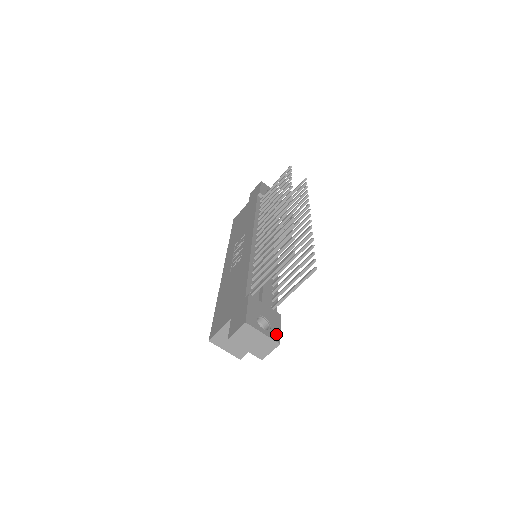
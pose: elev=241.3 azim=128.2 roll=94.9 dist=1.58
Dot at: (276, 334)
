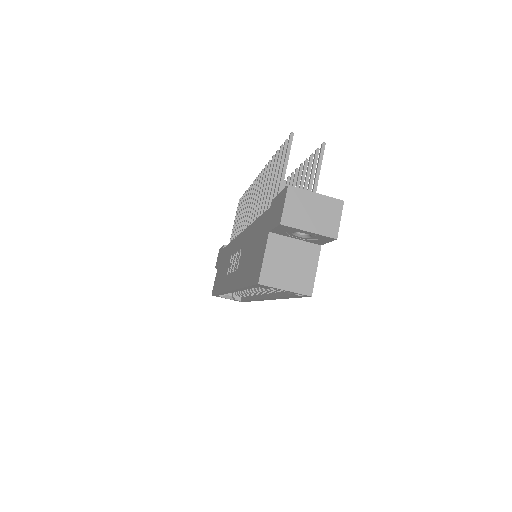
Dot at: occluded
